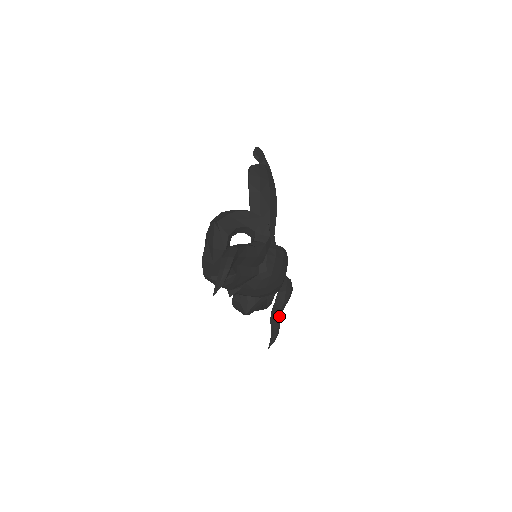
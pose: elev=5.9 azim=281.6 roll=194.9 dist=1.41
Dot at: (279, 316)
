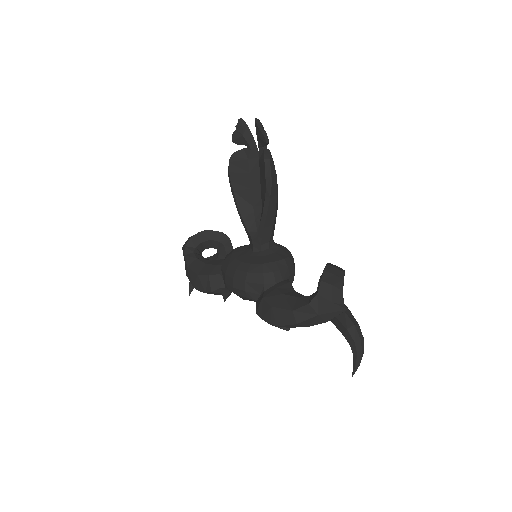
Dot at: occluded
